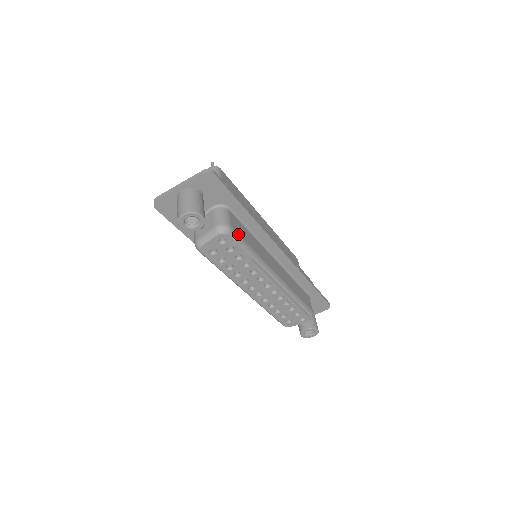
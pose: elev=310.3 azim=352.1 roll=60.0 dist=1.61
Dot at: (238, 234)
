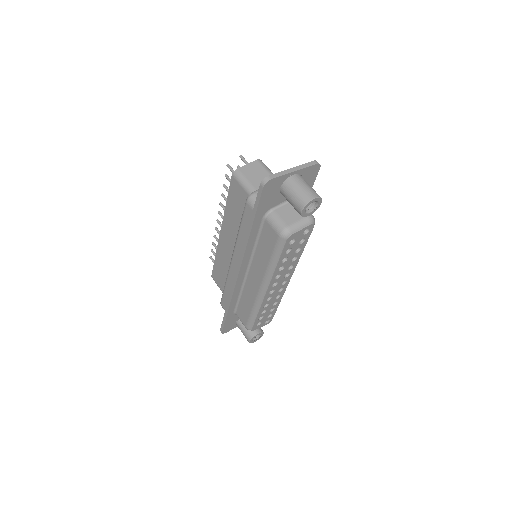
Dot at: occluded
